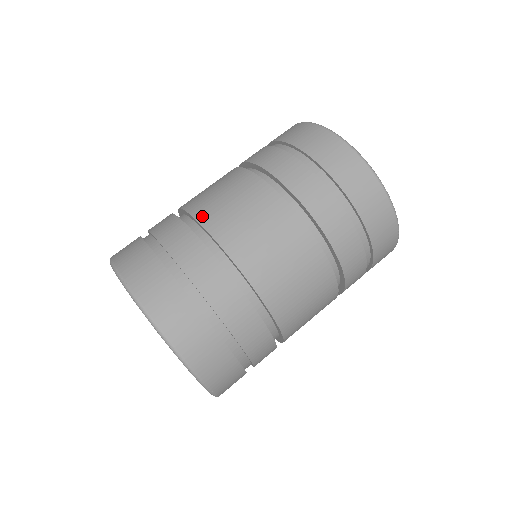
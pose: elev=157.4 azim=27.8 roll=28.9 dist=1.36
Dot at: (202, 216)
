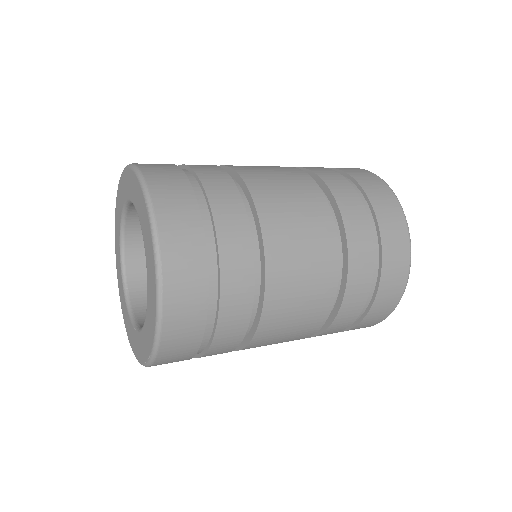
Dot at: occluded
